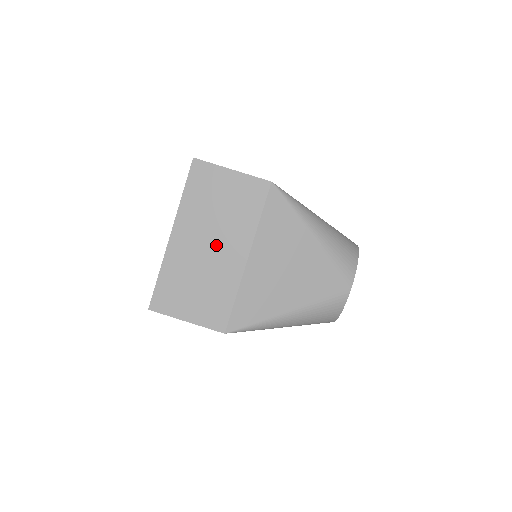
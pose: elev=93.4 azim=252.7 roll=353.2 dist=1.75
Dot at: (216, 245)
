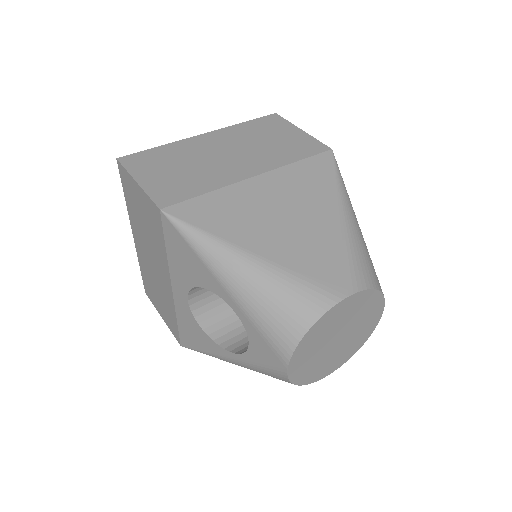
Dot at: (234, 156)
